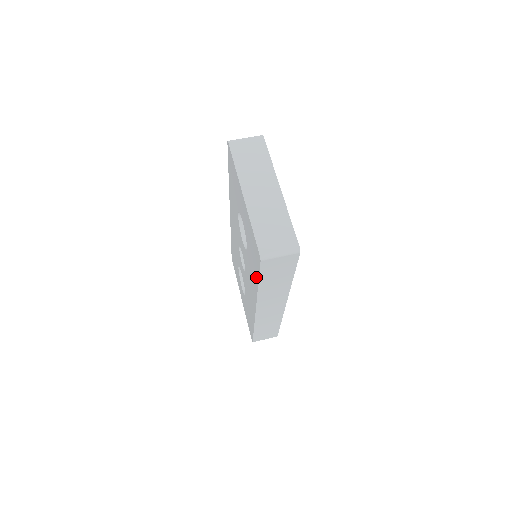
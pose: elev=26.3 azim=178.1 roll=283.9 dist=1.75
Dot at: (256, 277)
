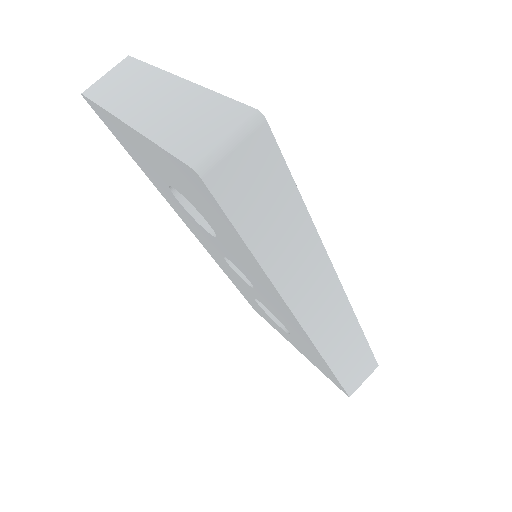
Dot at: (242, 246)
